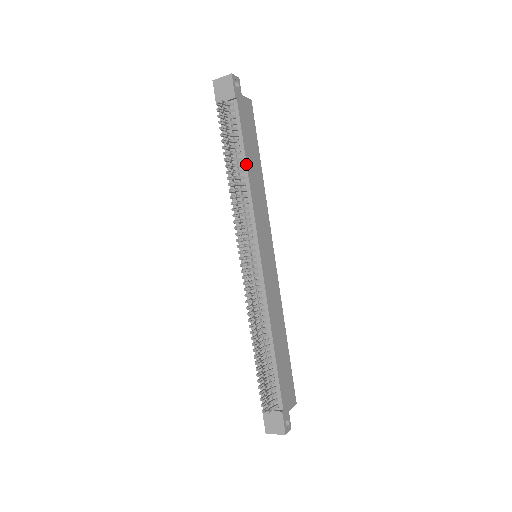
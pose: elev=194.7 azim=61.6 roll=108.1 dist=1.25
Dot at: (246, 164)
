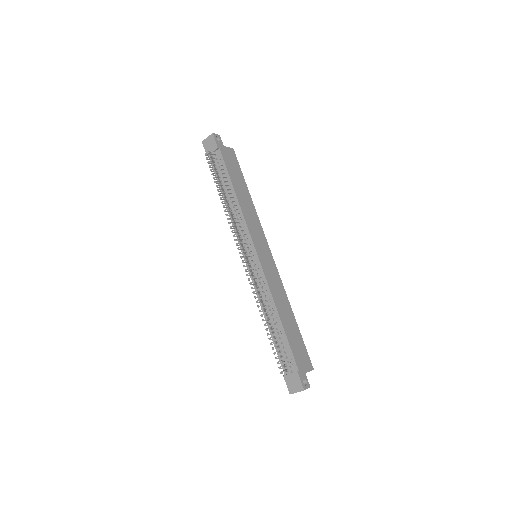
Dot at: (234, 190)
